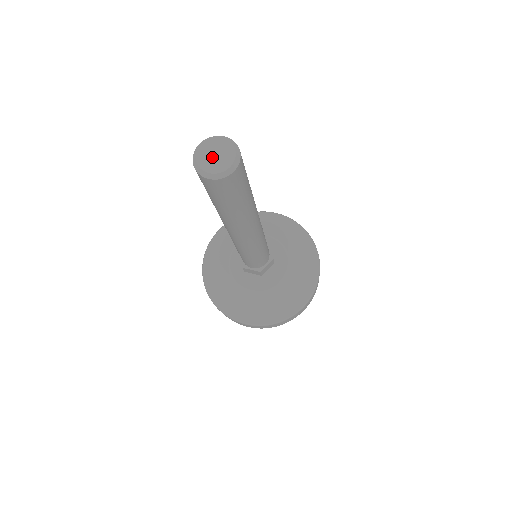
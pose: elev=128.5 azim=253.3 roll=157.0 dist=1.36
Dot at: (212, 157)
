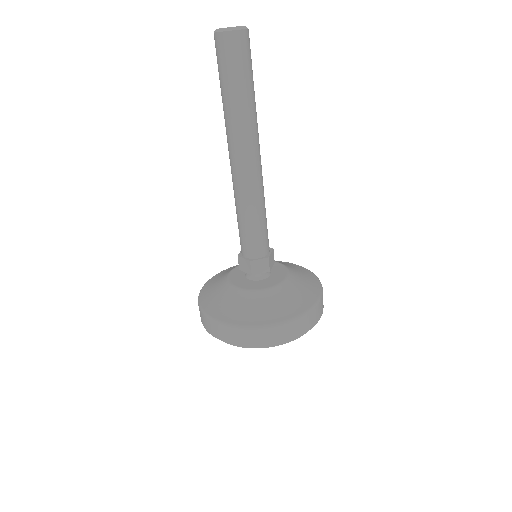
Dot at: occluded
